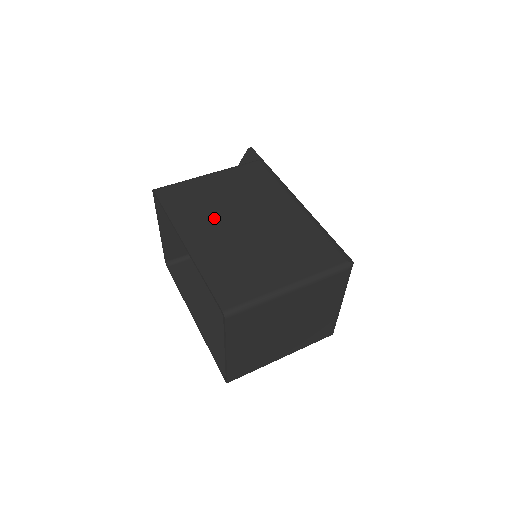
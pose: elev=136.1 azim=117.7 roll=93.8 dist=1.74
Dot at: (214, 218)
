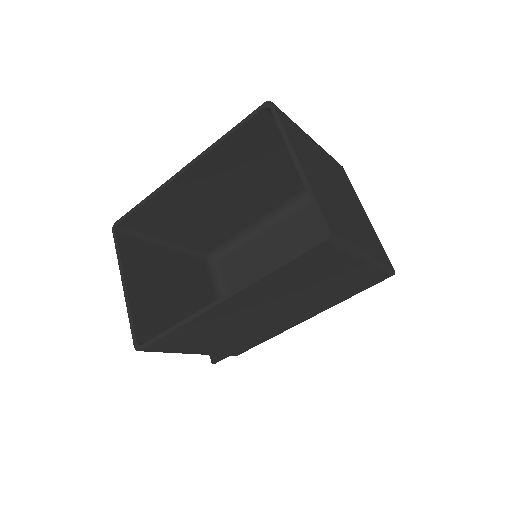
Dot at: occluded
